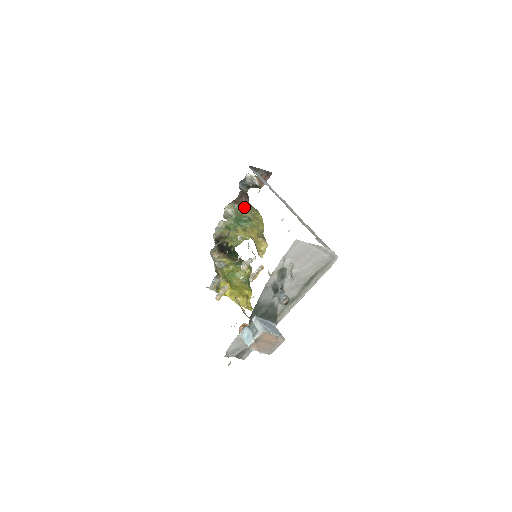
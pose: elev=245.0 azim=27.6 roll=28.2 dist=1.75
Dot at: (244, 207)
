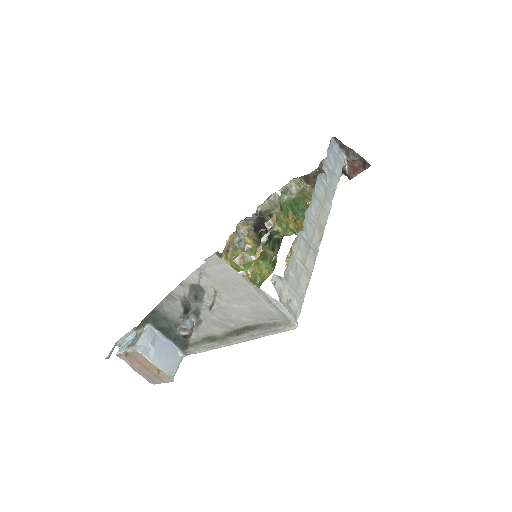
Dot at: occluded
